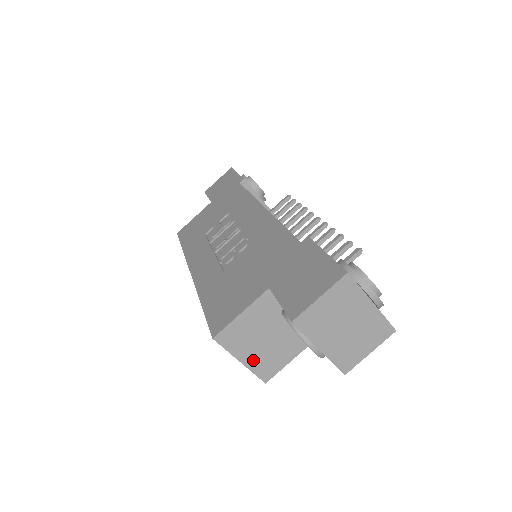
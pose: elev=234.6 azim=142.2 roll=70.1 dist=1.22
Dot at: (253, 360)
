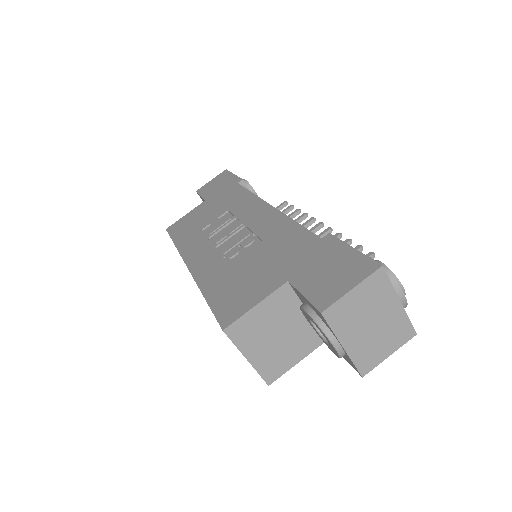
Dot at: (260, 359)
